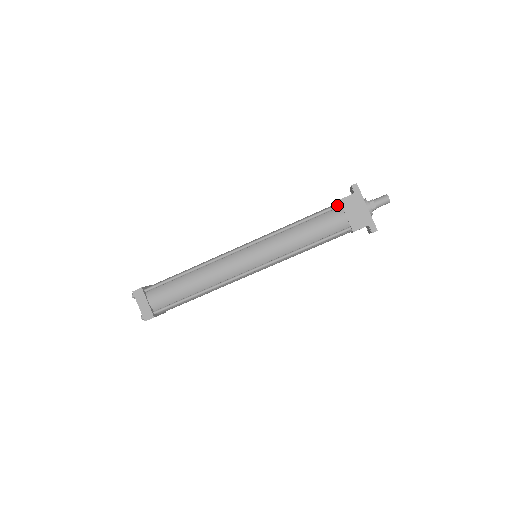
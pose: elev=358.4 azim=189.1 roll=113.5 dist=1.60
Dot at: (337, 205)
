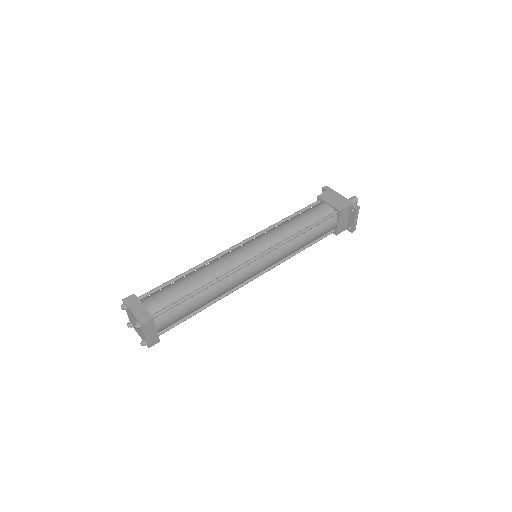
Dot at: (317, 201)
